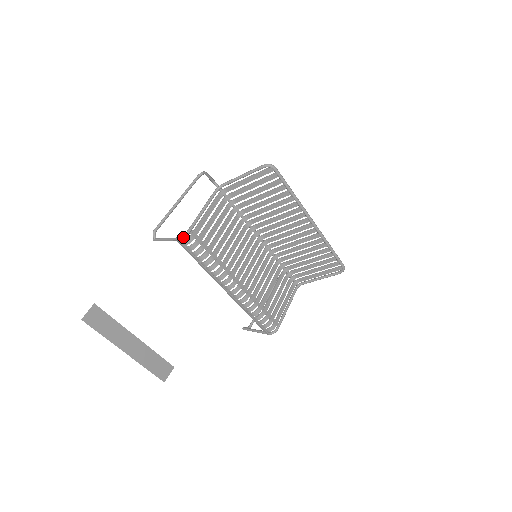
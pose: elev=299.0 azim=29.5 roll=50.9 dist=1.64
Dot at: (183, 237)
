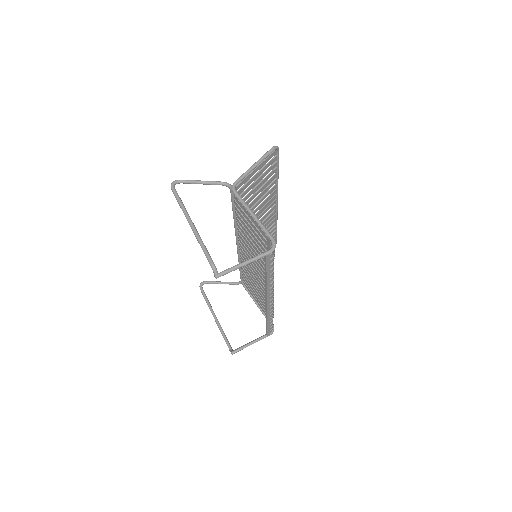
Dot at: (275, 247)
